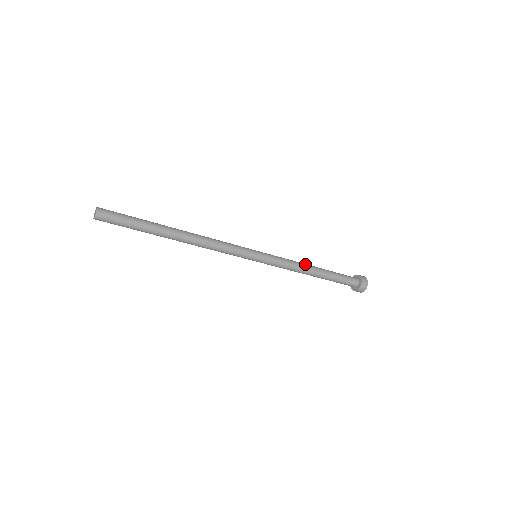
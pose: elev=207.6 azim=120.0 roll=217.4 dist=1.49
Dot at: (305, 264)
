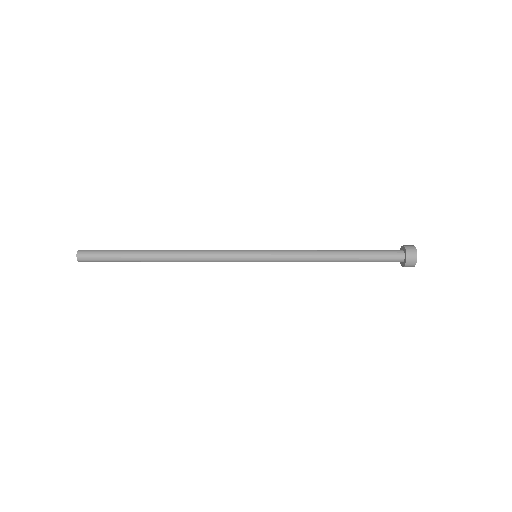
Dot at: (321, 253)
